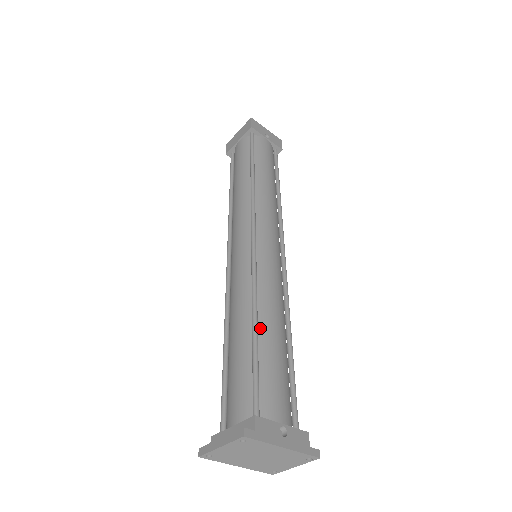
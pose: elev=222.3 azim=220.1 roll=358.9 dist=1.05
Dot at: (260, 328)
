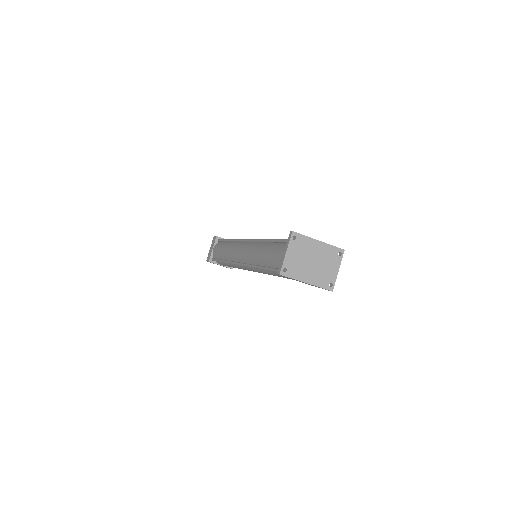
Dot at: occluded
